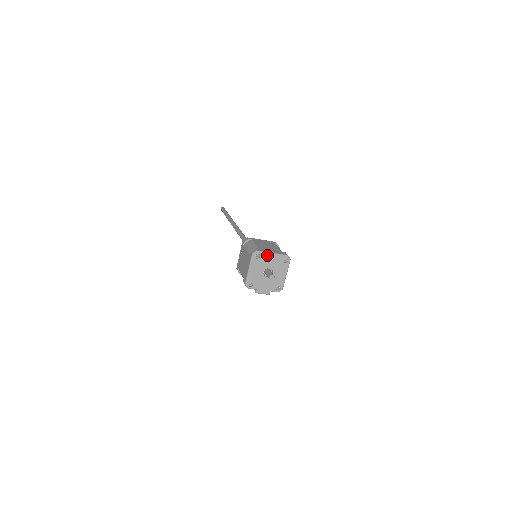
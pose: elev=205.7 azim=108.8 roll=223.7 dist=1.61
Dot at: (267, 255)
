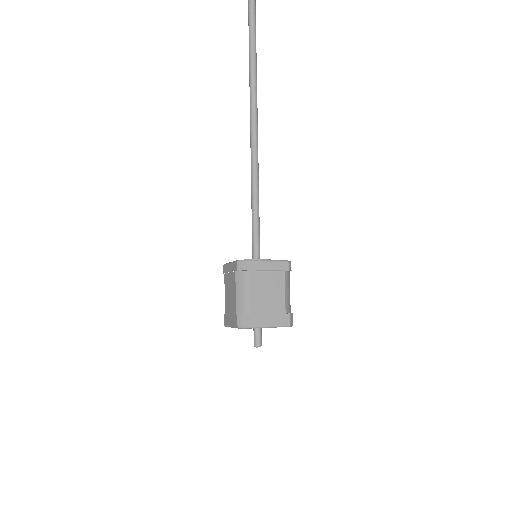
Dot at: occluded
